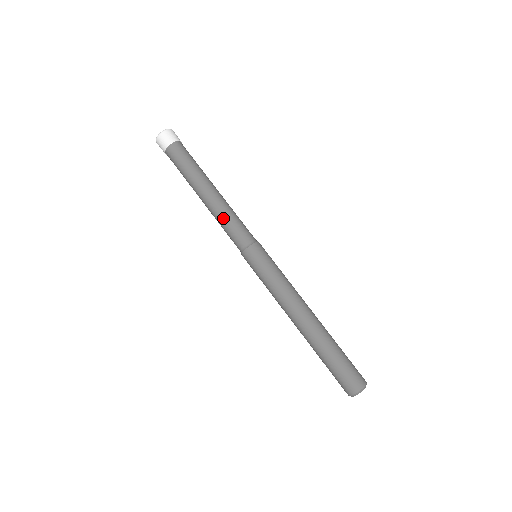
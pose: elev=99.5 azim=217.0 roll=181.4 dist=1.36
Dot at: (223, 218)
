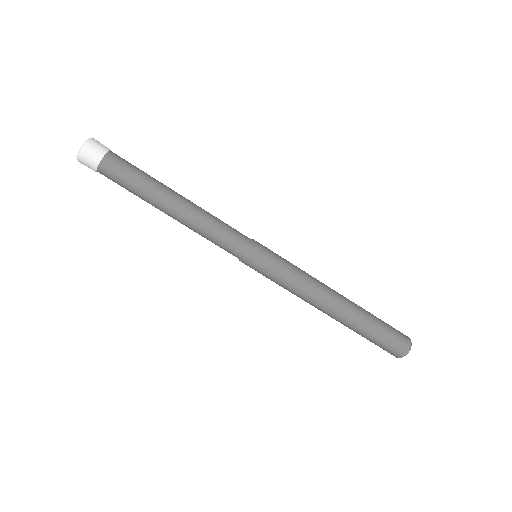
Dot at: occluded
